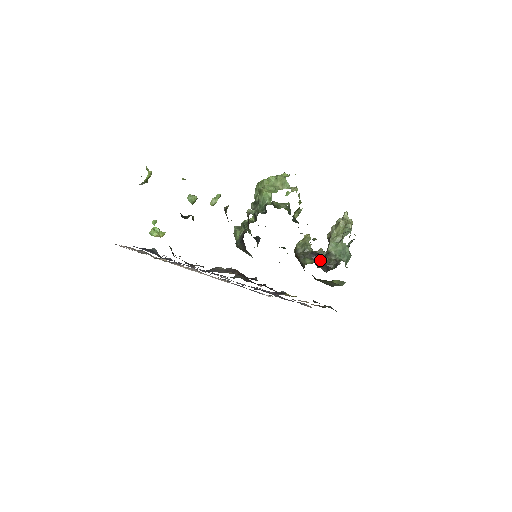
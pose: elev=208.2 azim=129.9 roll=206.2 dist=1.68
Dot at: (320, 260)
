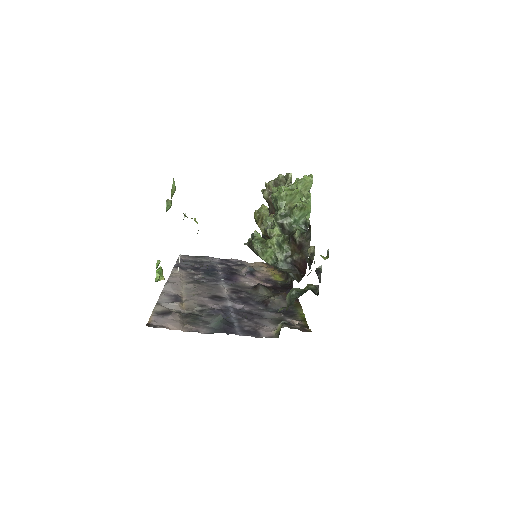
Dot at: occluded
